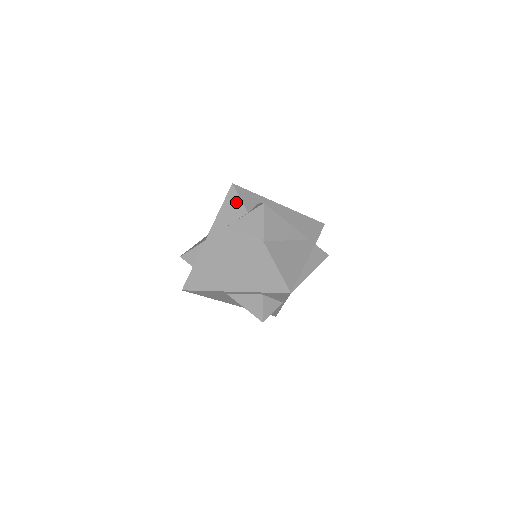
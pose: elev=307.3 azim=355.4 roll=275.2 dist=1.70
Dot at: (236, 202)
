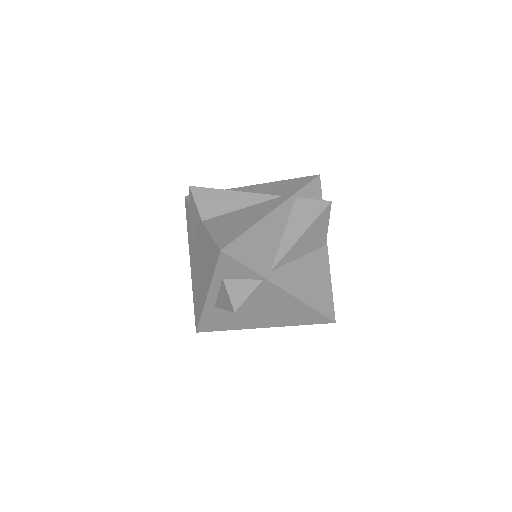
Dot at: (188, 209)
